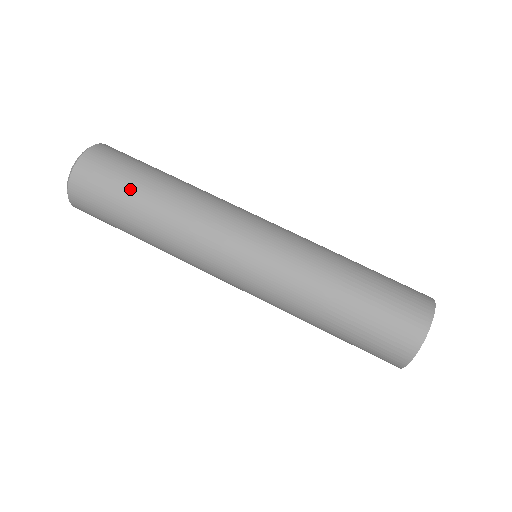
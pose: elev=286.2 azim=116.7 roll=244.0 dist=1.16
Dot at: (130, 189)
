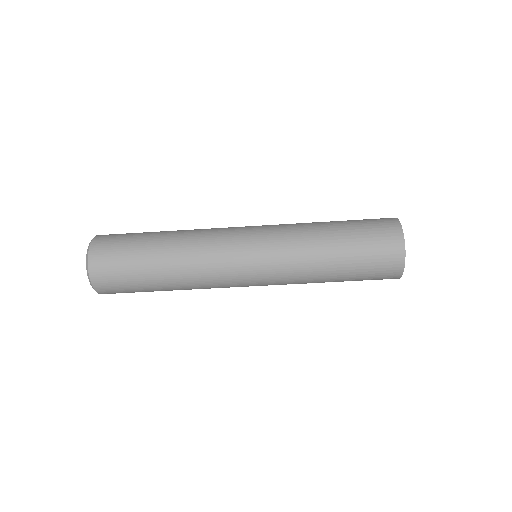
Dot at: (140, 258)
